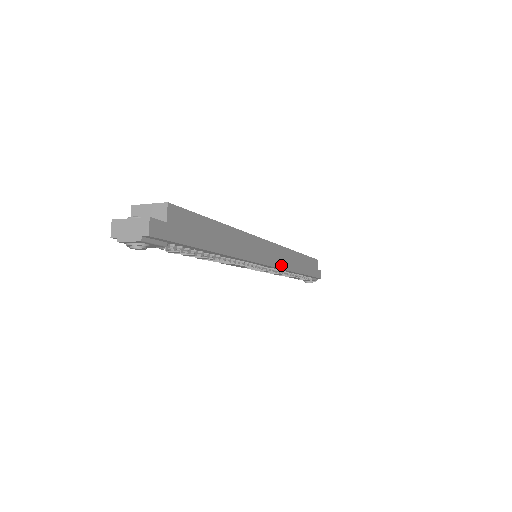
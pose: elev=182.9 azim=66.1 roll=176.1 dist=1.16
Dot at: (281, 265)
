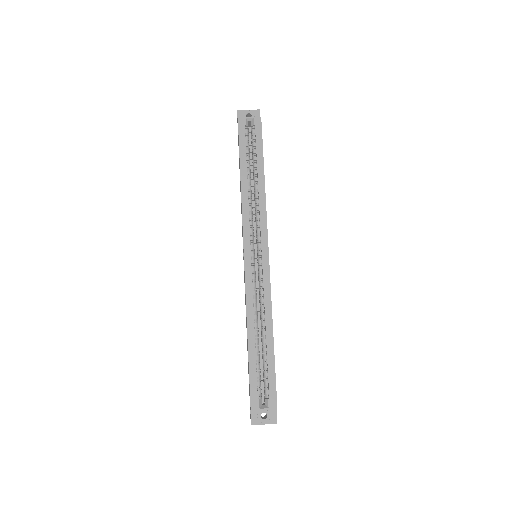
Dot at: occluded
